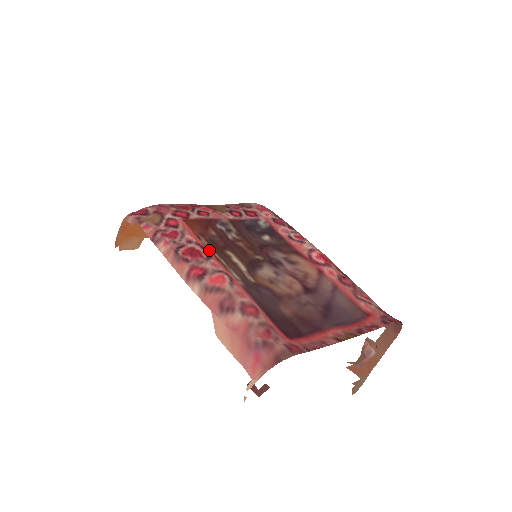
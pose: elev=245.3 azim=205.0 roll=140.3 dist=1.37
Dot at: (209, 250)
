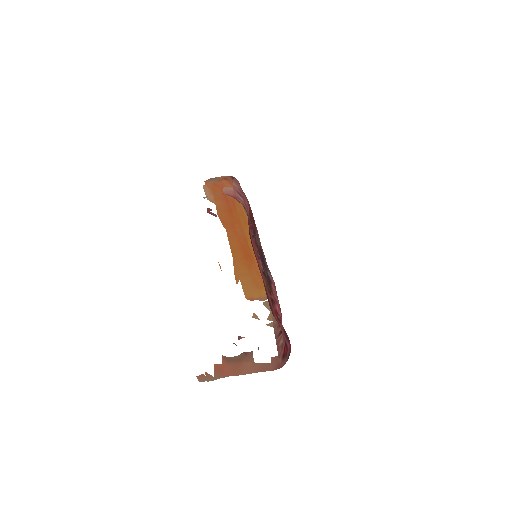
Dot at: occluded
